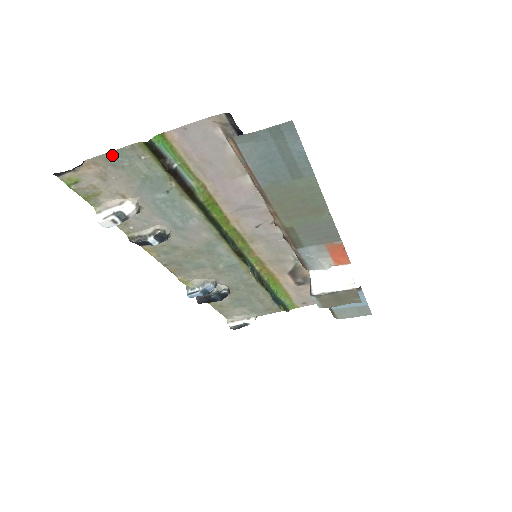
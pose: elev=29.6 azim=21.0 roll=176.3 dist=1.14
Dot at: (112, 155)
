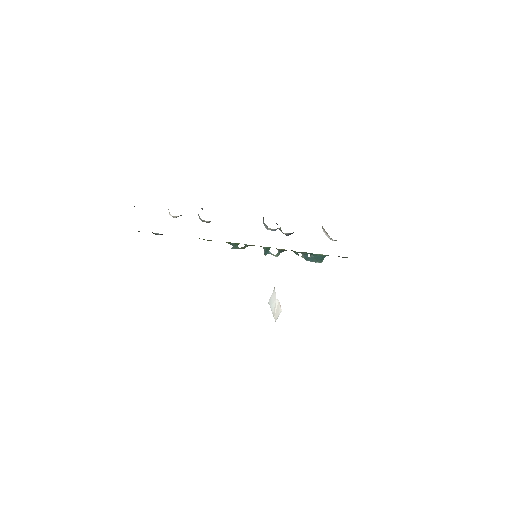
Dot at: occluded
